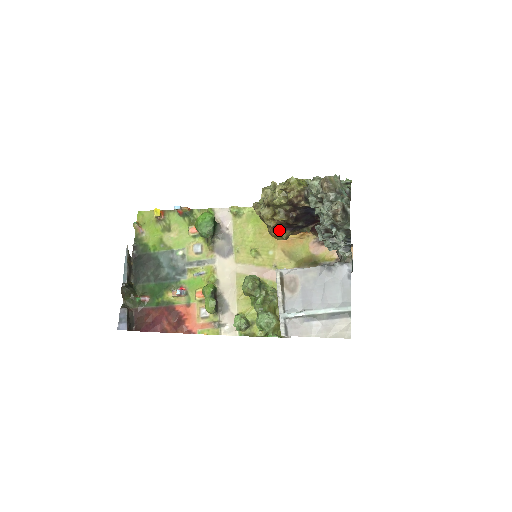
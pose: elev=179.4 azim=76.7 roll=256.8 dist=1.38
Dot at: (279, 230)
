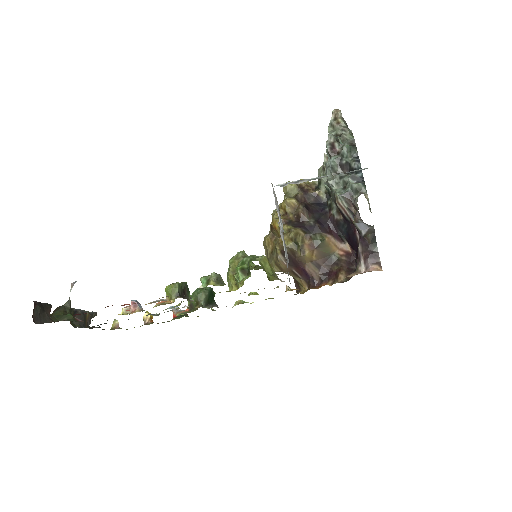
Dot at: (288, 227)
